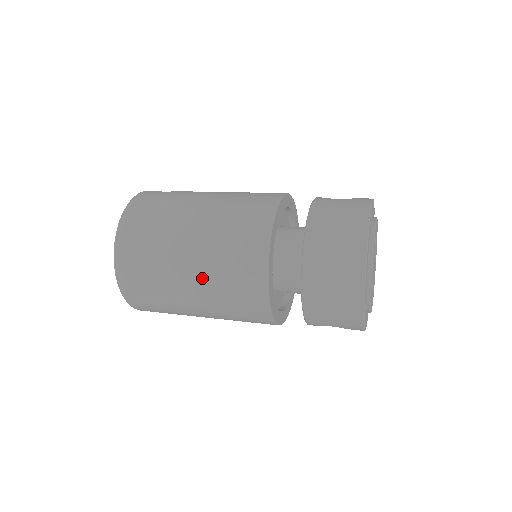
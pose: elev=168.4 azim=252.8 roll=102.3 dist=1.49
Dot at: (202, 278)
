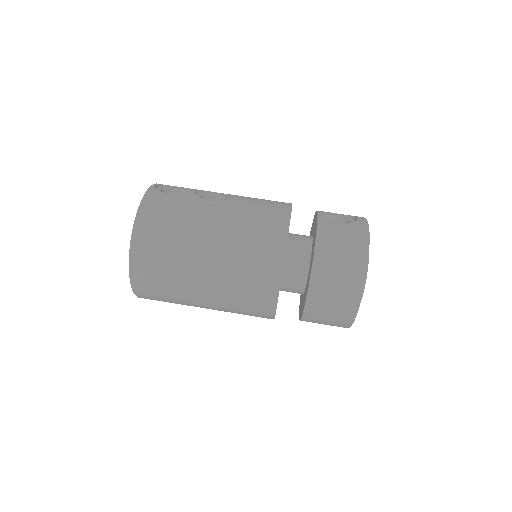
Dot at: (217, 294)
